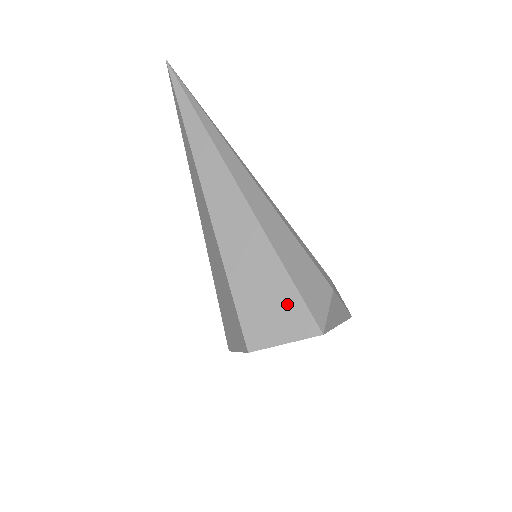
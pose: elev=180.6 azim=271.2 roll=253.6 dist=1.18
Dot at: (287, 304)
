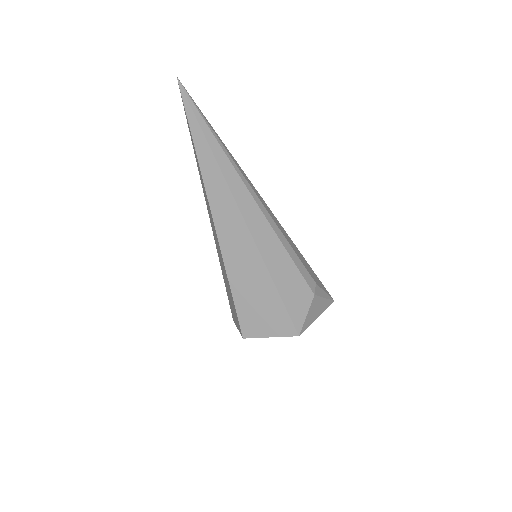
Dot at: (274, 310)
